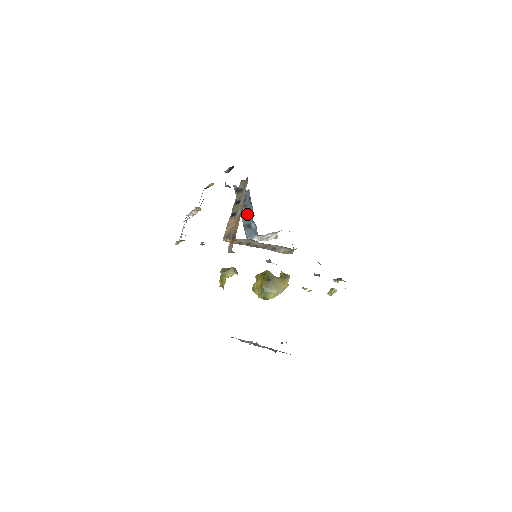
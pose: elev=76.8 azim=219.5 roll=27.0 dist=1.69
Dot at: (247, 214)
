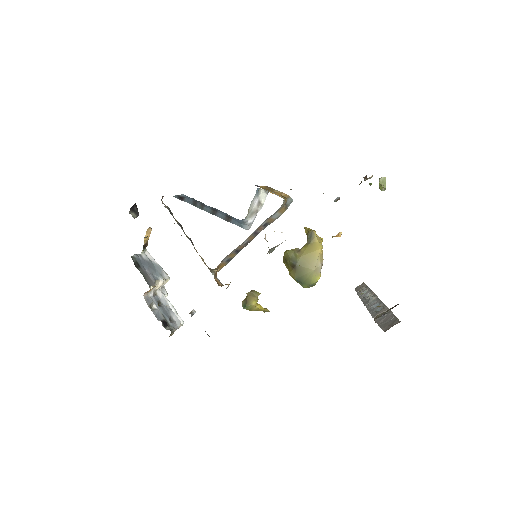
Dot at: (213, 210)
